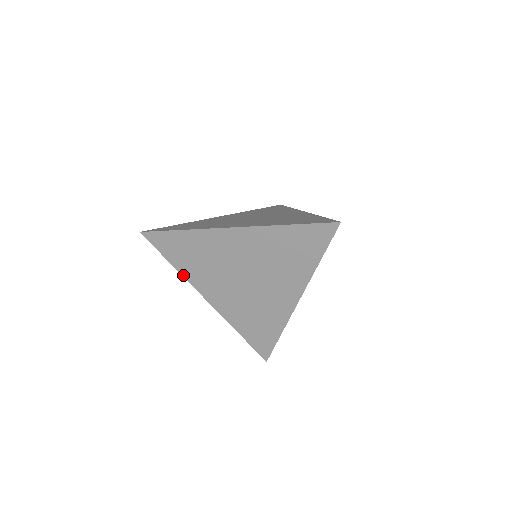
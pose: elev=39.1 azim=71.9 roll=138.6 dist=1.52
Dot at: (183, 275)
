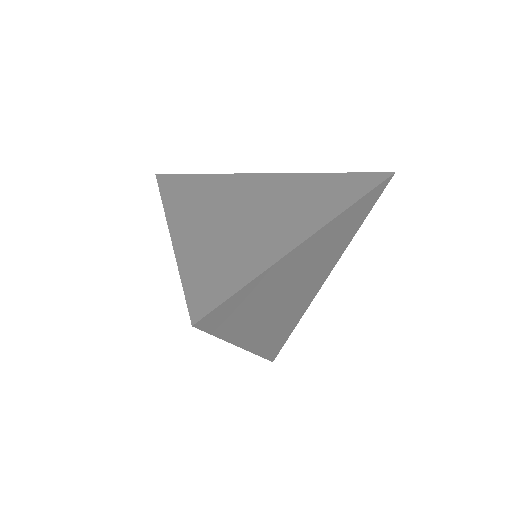
Dot at: (229, 341)
